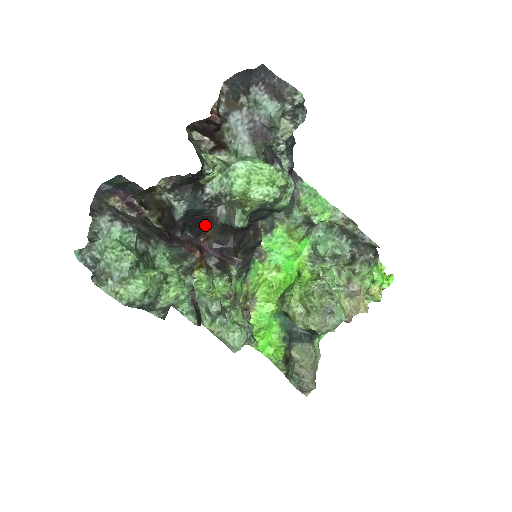
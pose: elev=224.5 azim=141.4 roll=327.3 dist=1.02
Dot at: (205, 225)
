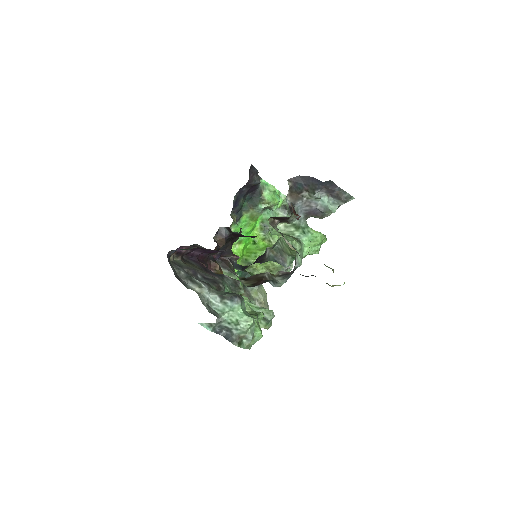
Dot at: (254, 263)
